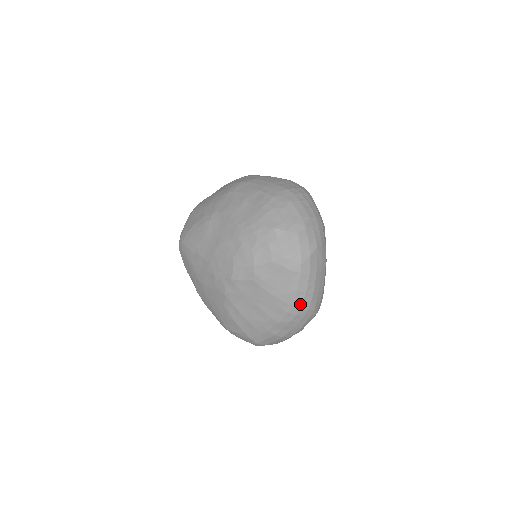
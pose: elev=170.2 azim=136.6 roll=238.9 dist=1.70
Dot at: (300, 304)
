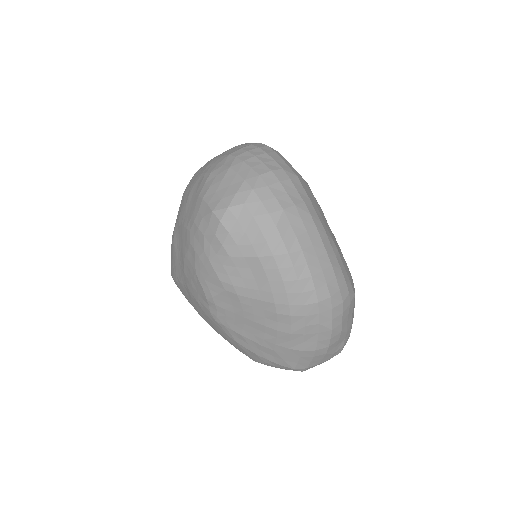
Dot at: (300, 298)
